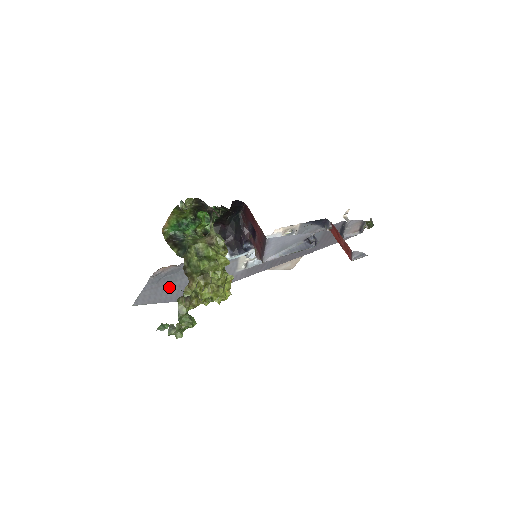
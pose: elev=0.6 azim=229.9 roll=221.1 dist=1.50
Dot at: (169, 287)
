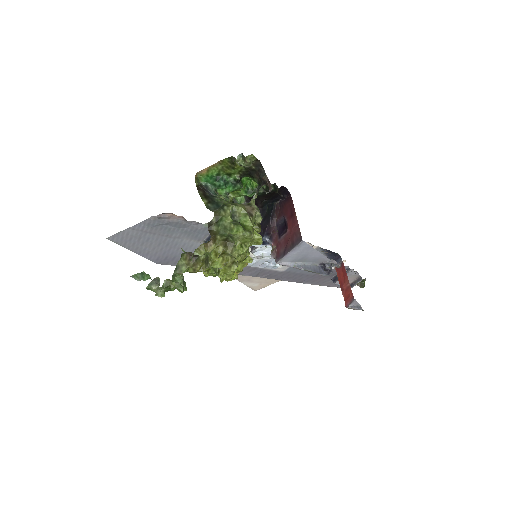
Dot at: (157, 239)
